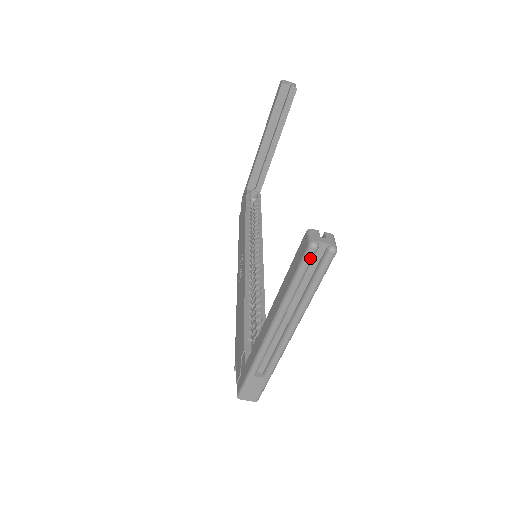
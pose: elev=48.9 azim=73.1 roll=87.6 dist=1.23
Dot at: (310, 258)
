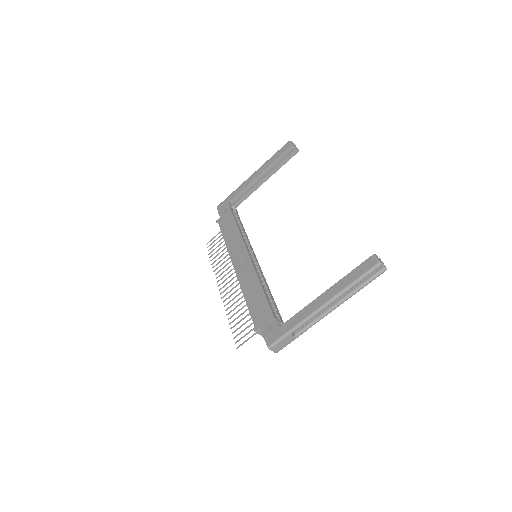
Dot at: (375, 270)
